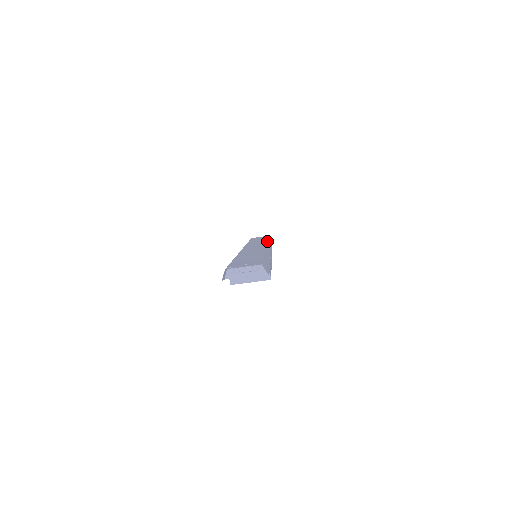
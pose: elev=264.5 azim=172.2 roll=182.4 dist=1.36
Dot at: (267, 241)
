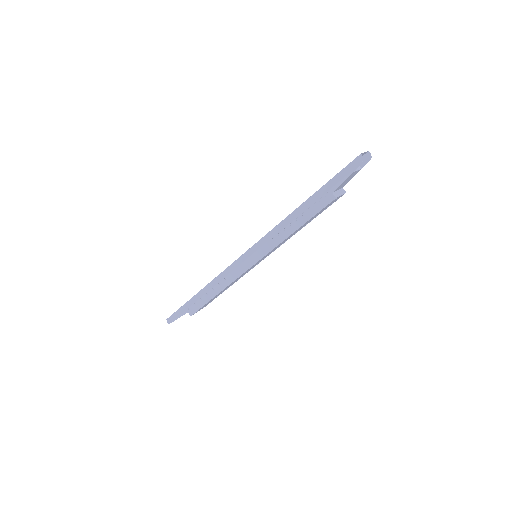
Dot at: occluded
